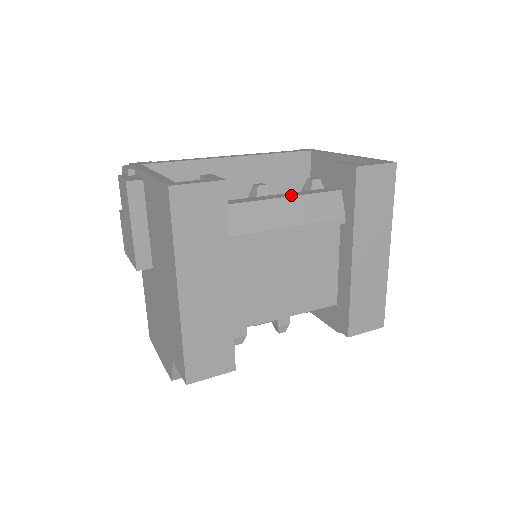
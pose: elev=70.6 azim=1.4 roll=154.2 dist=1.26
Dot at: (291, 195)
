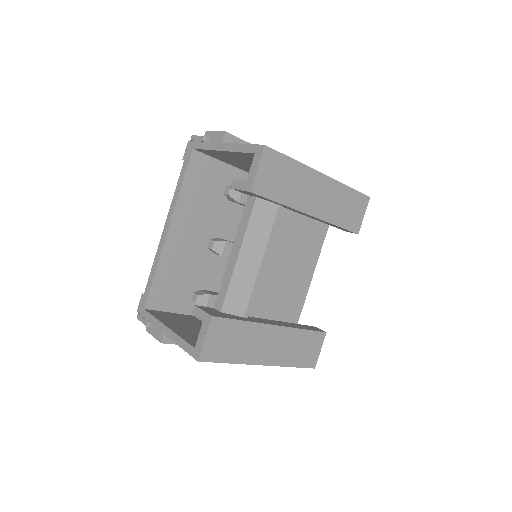
Dot at: (239, 246)
